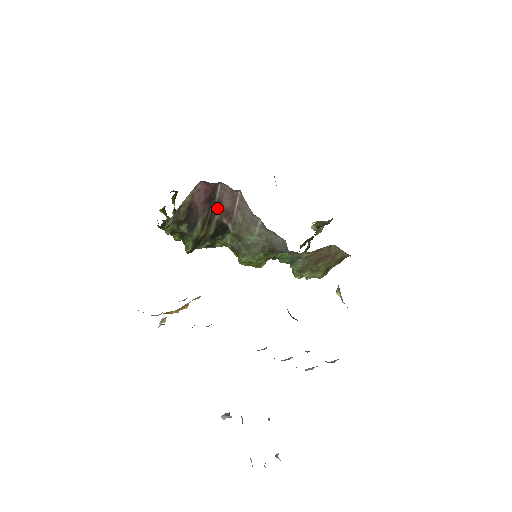
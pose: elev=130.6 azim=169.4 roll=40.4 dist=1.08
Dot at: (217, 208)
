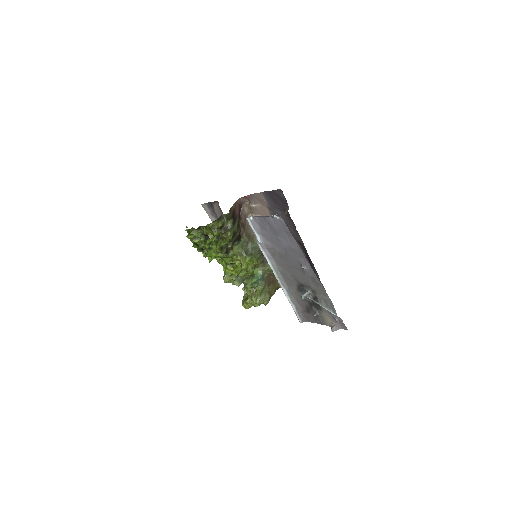
Dot at: (239, 221)
